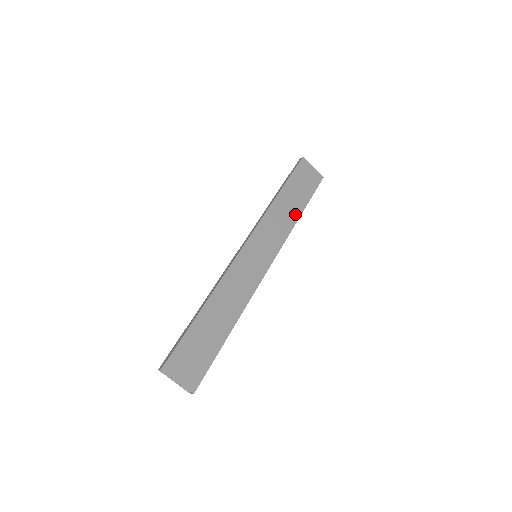
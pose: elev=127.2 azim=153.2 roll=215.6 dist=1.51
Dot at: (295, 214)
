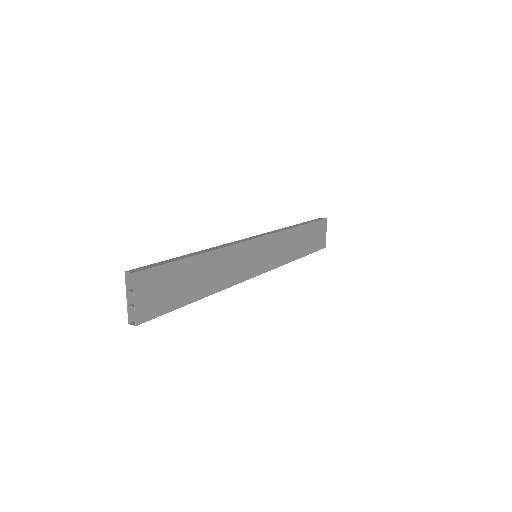
Dot at: (297, 253)
